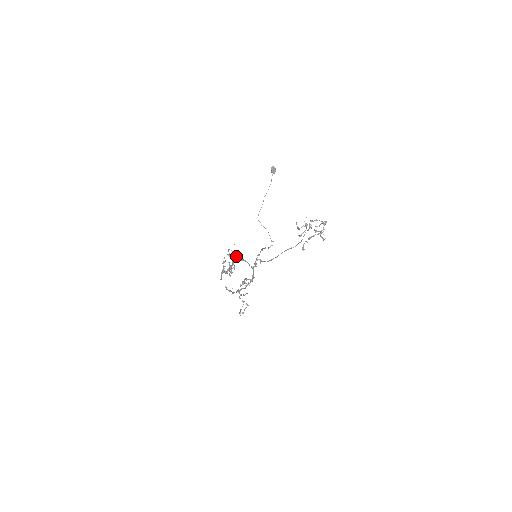
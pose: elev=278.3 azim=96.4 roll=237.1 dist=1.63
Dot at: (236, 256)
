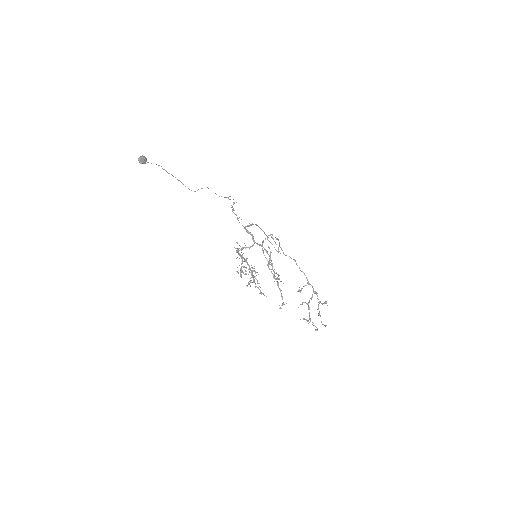
Dot at: (242, 263)
